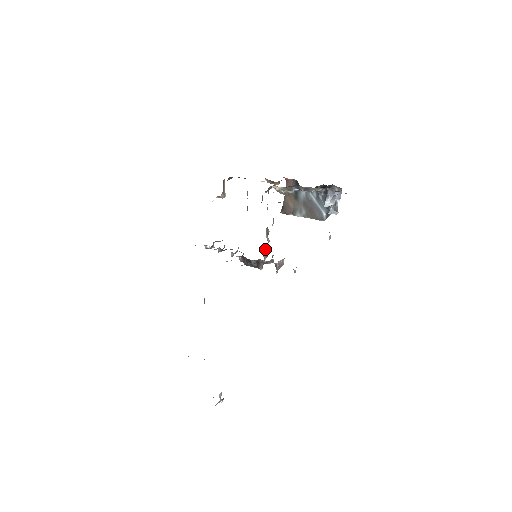
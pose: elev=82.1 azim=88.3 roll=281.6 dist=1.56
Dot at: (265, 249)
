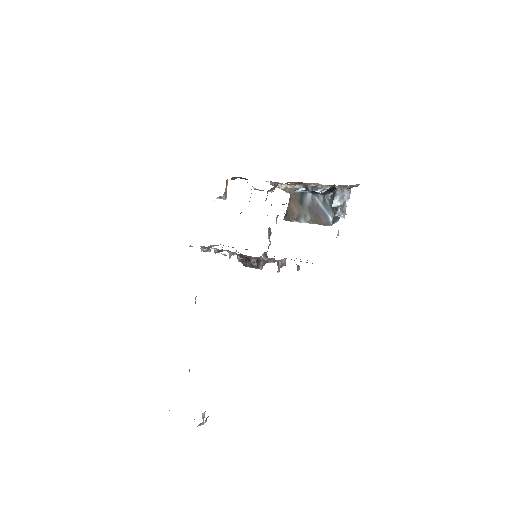
Dot at: (266, 252)
